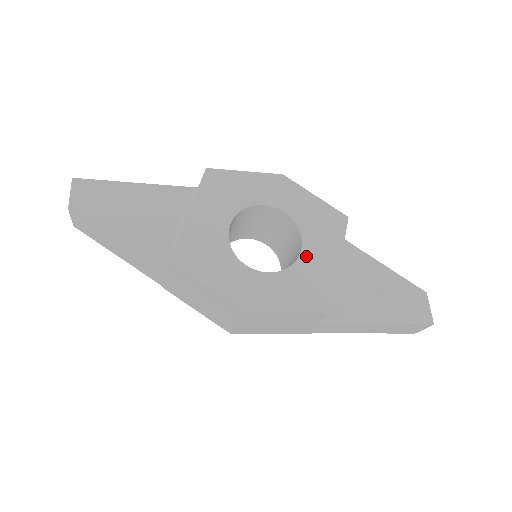
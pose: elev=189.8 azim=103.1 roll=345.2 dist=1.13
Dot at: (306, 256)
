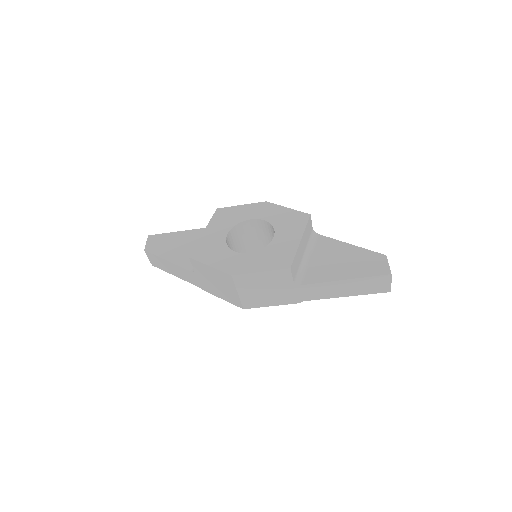
Dot at: (276, 240)
